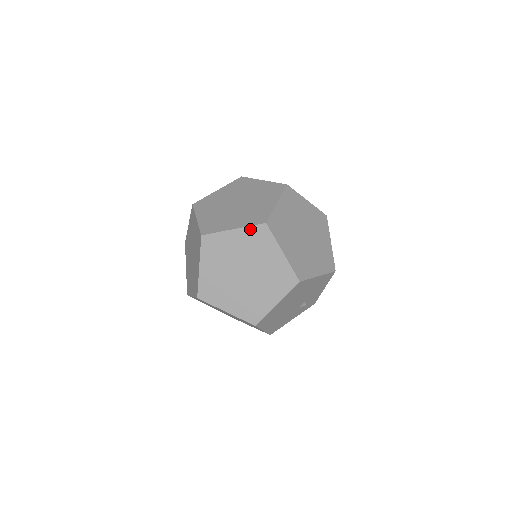
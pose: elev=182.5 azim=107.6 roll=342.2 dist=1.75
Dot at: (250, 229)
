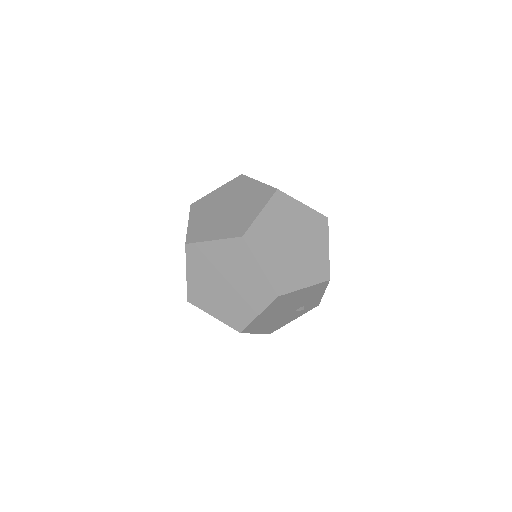
Dot at: (228, 241)
